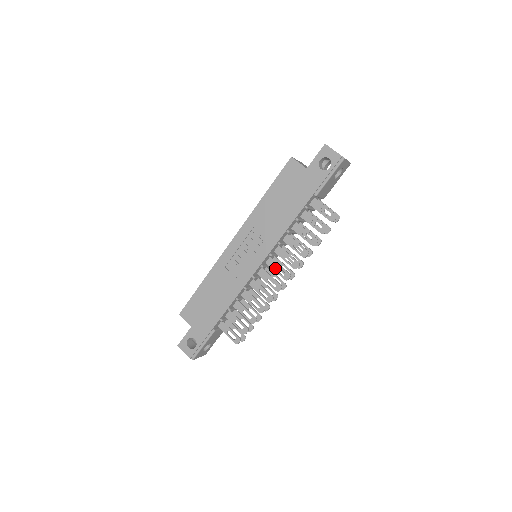
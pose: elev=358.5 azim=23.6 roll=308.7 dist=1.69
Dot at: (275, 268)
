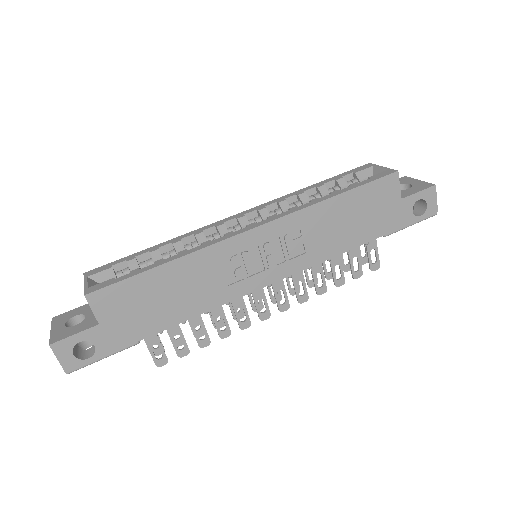
Dot at: (278, 290)
